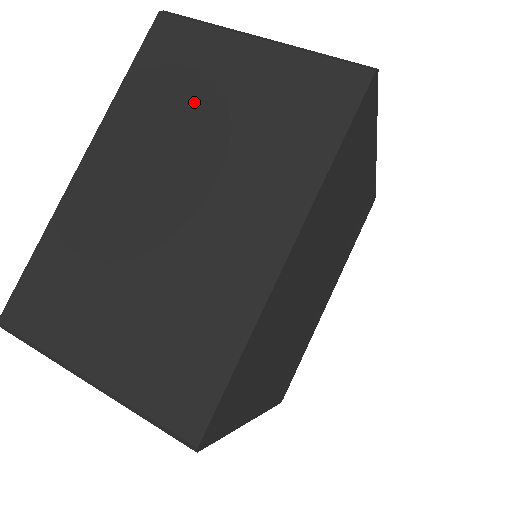
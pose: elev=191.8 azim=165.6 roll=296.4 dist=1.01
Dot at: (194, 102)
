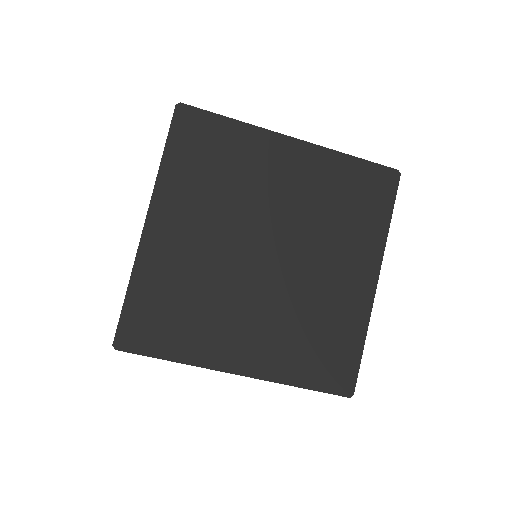
Dot at: occluded
